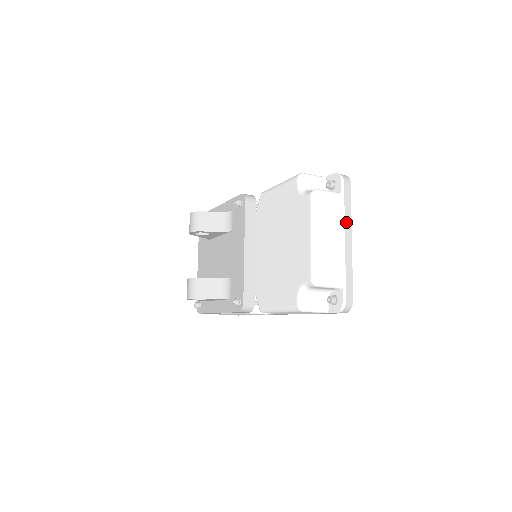
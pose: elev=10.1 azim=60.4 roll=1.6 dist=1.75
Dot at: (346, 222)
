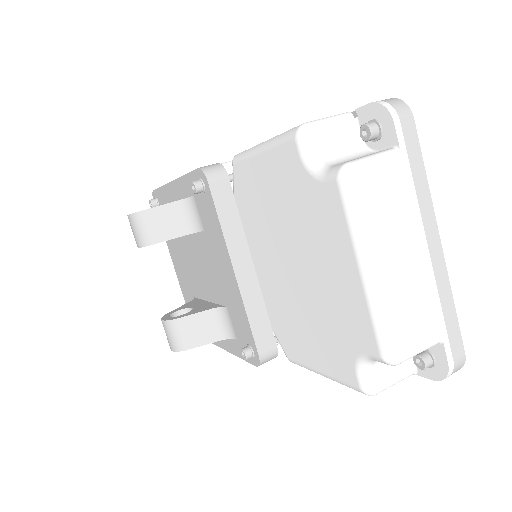
Dot at: (422, 207)
